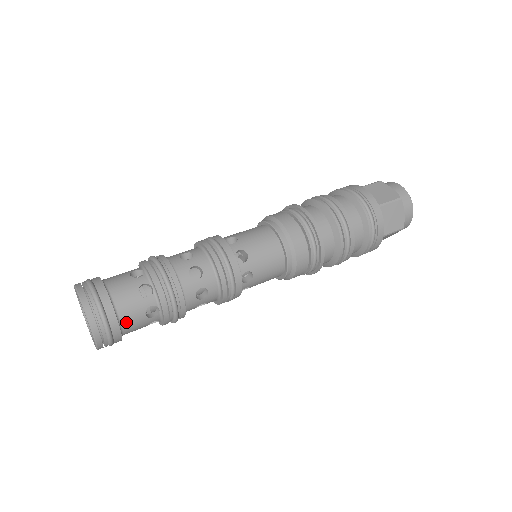
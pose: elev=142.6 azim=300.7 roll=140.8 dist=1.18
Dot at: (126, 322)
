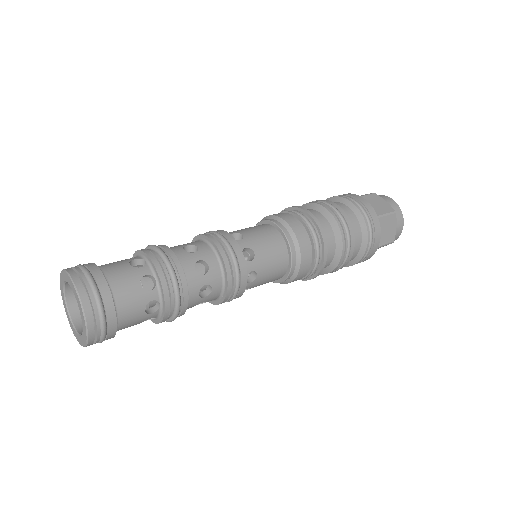
Dot at: (123, 317)
